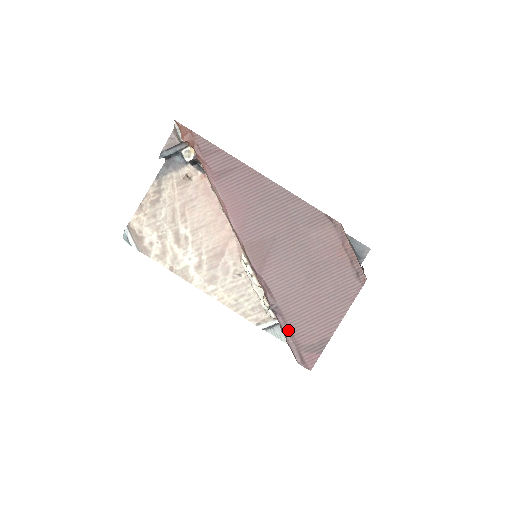
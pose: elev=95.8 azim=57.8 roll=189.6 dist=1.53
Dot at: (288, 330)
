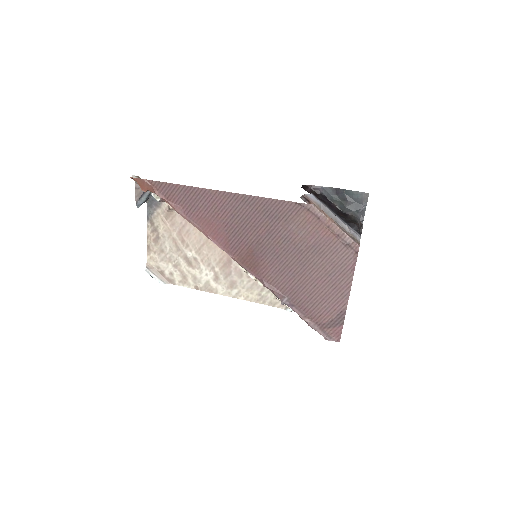
Dot at: (305, 316)
